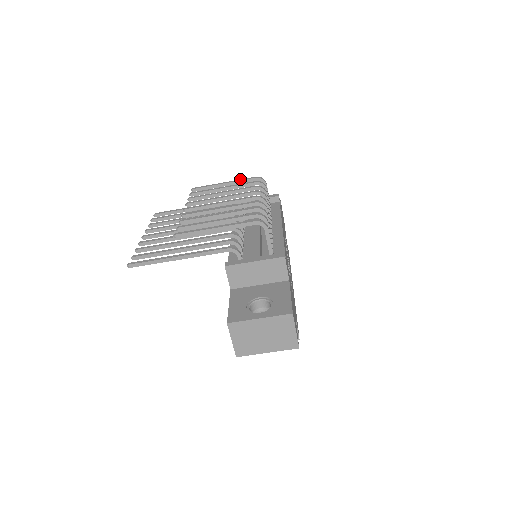
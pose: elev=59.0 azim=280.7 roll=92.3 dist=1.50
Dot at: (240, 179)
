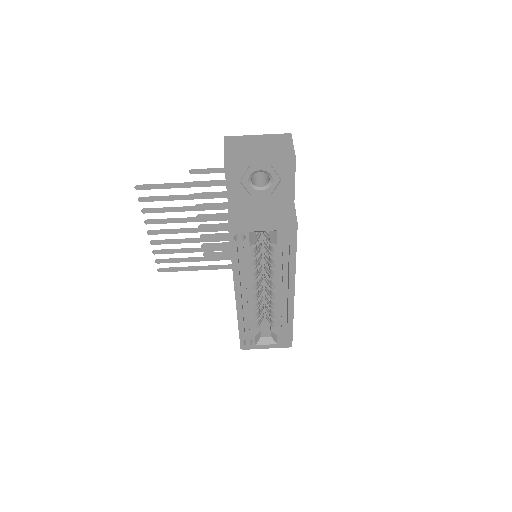
Dot at: occluded
